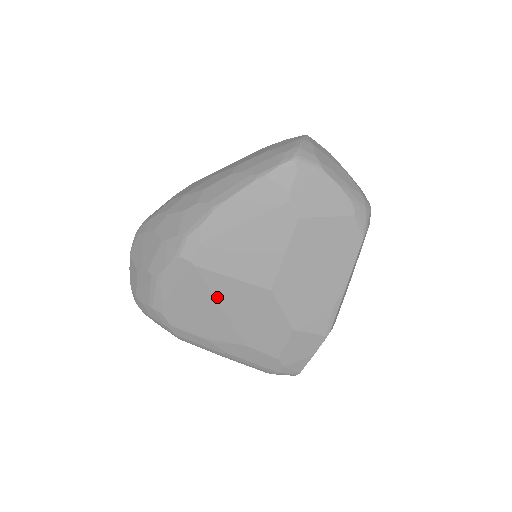
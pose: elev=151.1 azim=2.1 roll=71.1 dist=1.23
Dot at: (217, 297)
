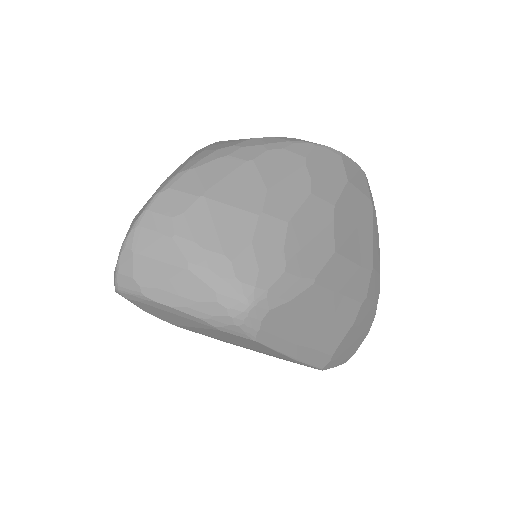
Dot at: occluded
